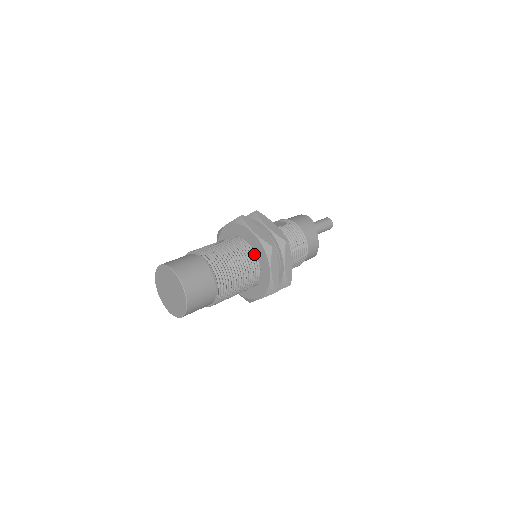
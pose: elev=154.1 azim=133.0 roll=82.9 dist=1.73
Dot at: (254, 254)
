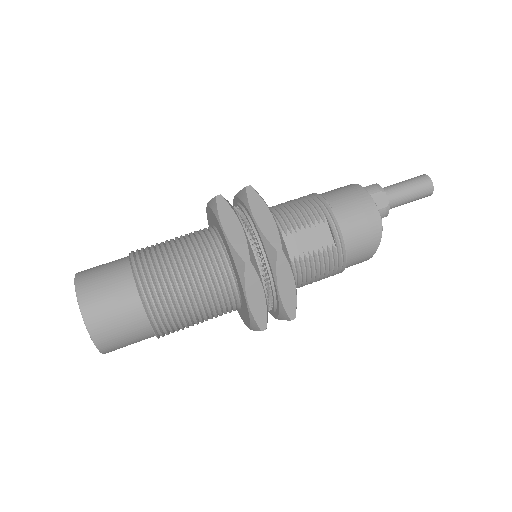
Dot at: (238, 304)
